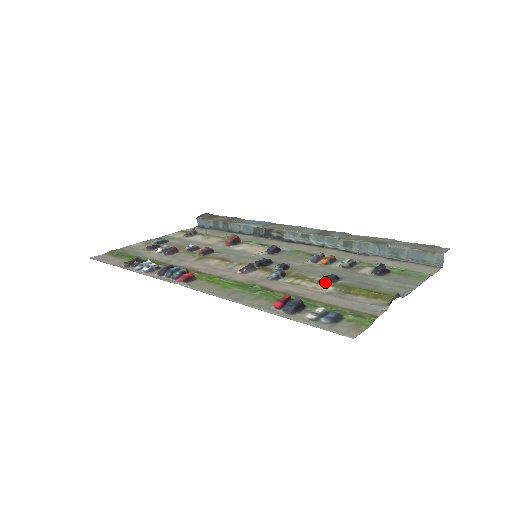
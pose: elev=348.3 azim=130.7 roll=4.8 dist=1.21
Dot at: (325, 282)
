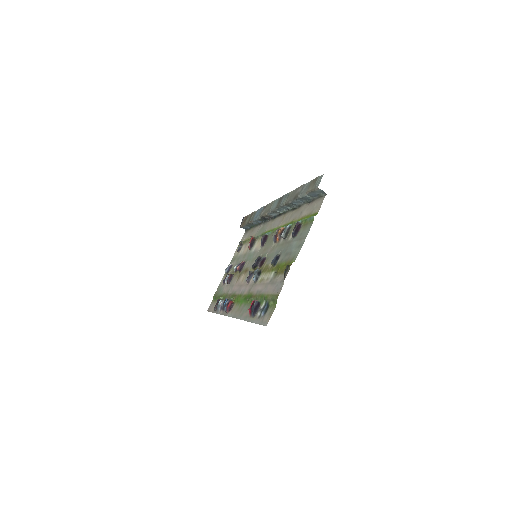
Dot at: (272, 268)
